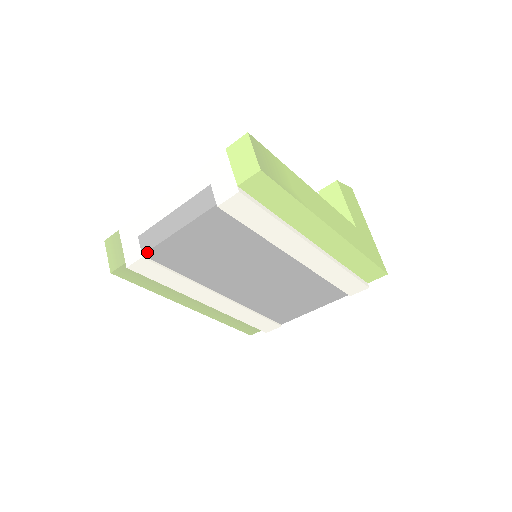
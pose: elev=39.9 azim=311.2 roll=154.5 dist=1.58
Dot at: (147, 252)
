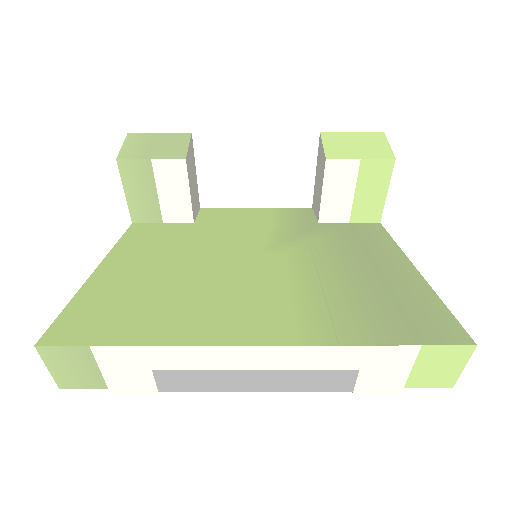
Dot at: (172, 391)
